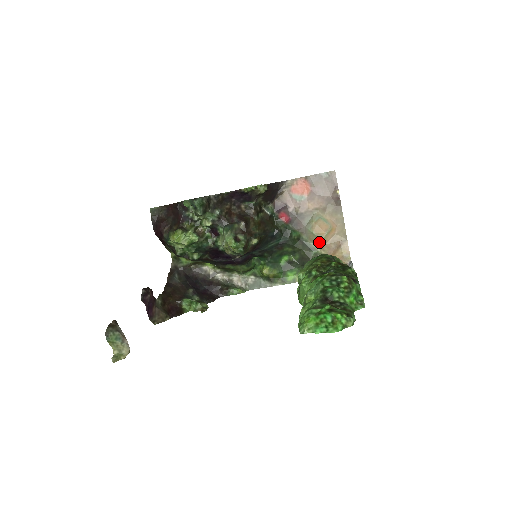
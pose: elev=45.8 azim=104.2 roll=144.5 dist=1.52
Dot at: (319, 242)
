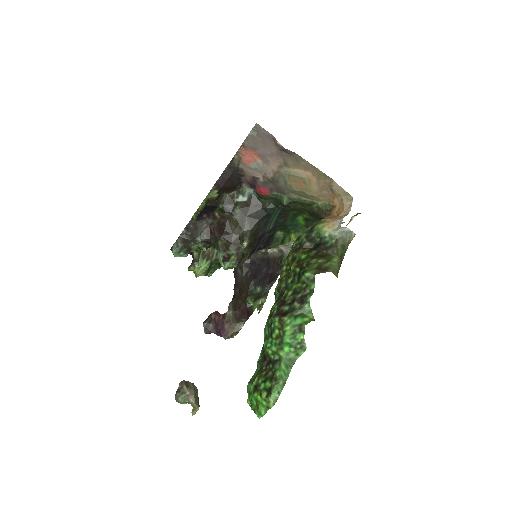
Dot at: (309, 196)
